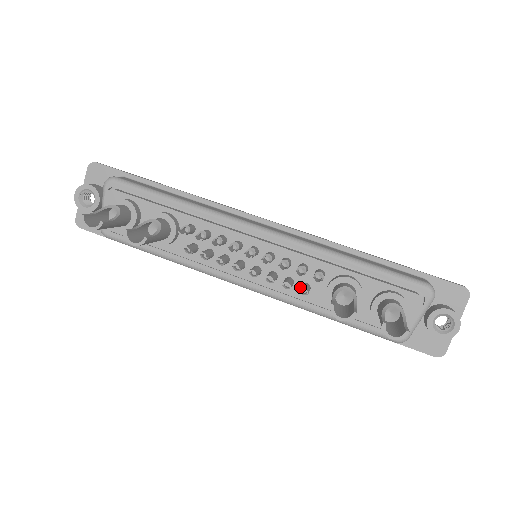
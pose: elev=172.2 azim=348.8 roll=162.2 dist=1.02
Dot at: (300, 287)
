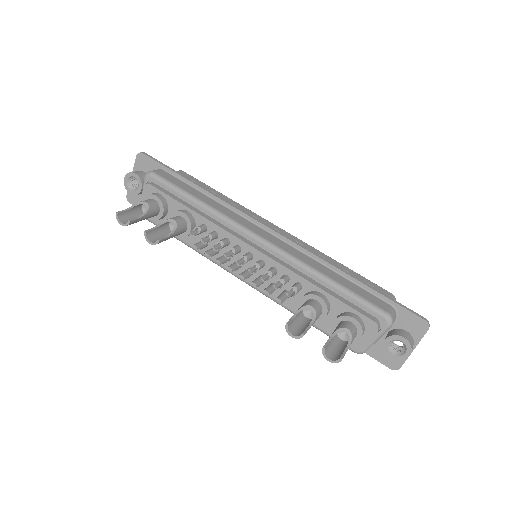
Dot at: occluded
